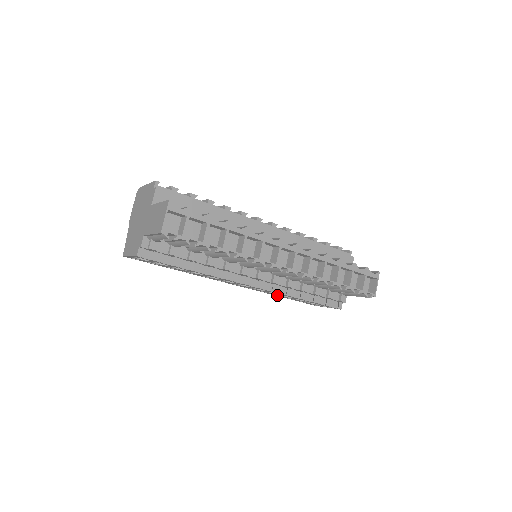
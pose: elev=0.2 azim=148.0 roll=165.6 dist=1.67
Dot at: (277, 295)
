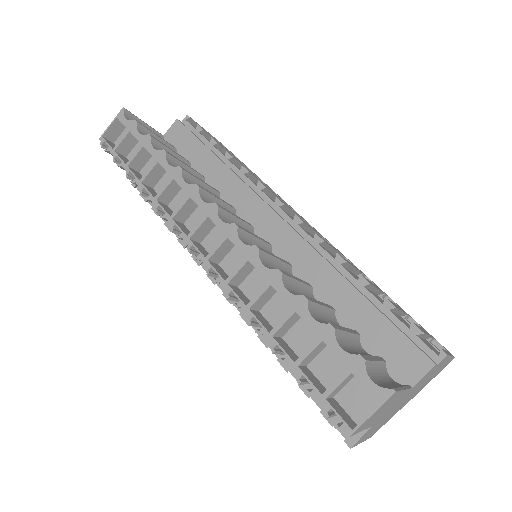
Dot at: occluded
